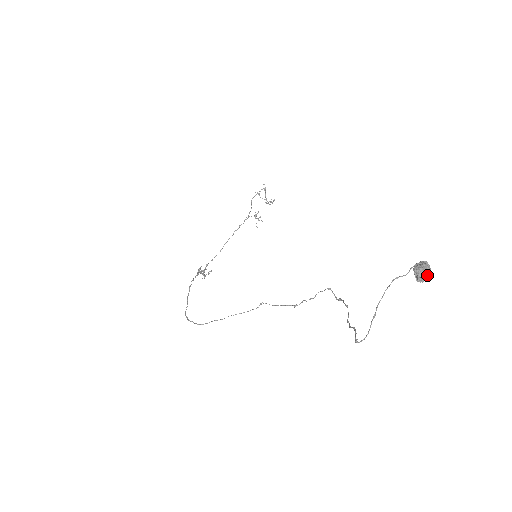
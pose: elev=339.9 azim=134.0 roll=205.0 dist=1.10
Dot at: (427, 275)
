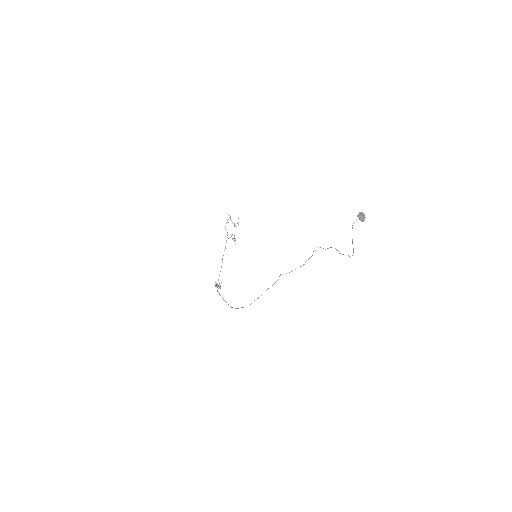
Dot at: (365, 217)
